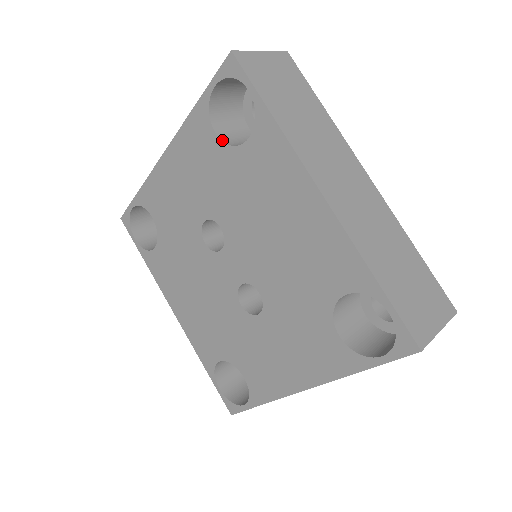
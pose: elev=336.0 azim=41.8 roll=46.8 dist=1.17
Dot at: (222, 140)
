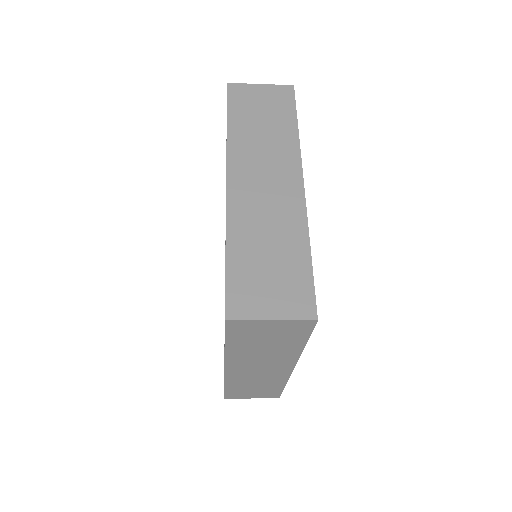
Dot at: occluded
